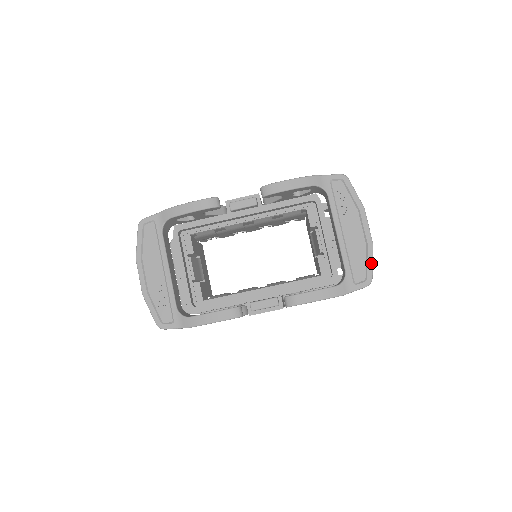
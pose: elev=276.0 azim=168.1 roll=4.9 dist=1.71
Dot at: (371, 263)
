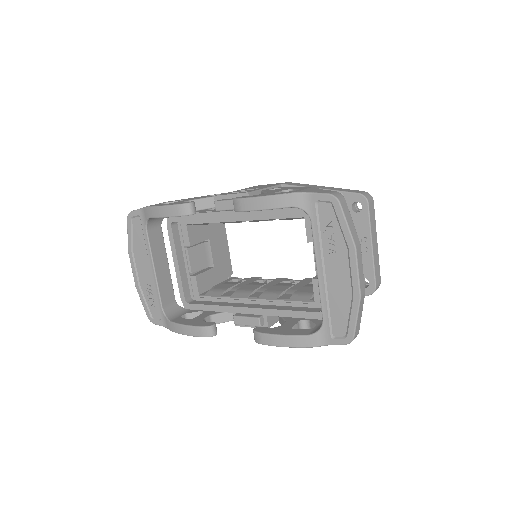
Dot at: (354, 319)
